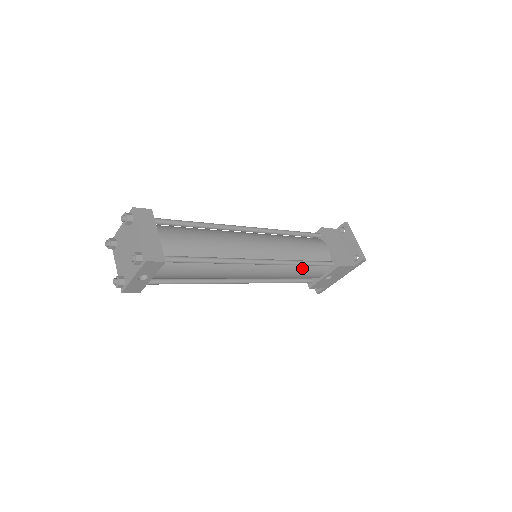
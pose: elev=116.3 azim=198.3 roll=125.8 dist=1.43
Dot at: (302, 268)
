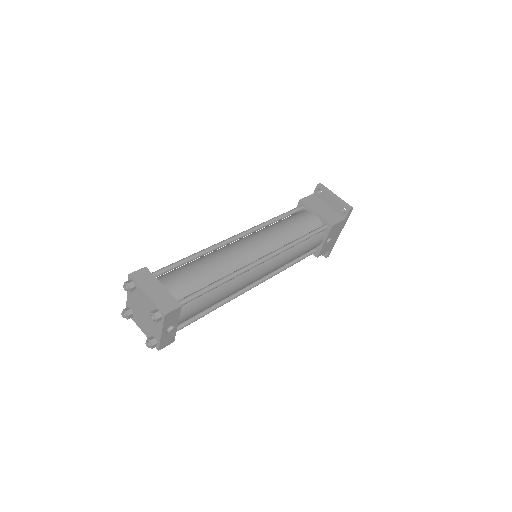
Dot at: (301, 245)
